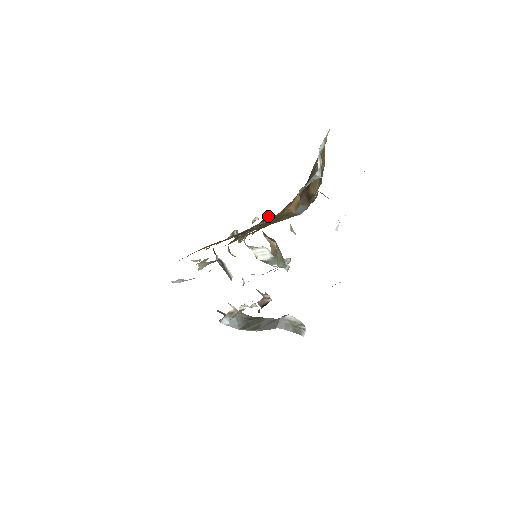
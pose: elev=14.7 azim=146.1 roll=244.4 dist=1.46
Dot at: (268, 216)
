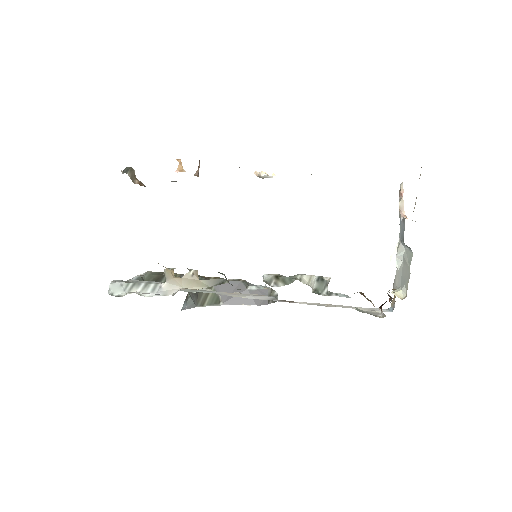
Dot at: occluded
